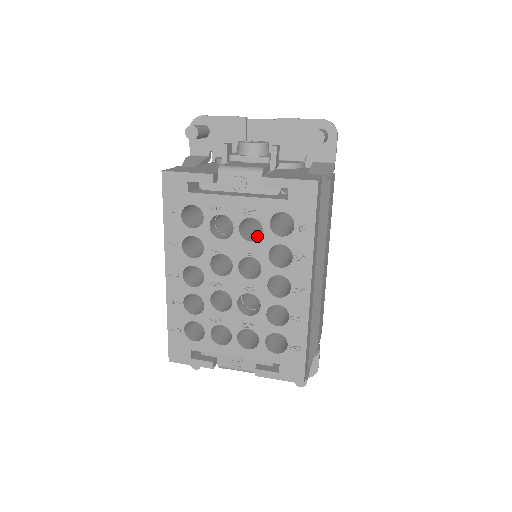
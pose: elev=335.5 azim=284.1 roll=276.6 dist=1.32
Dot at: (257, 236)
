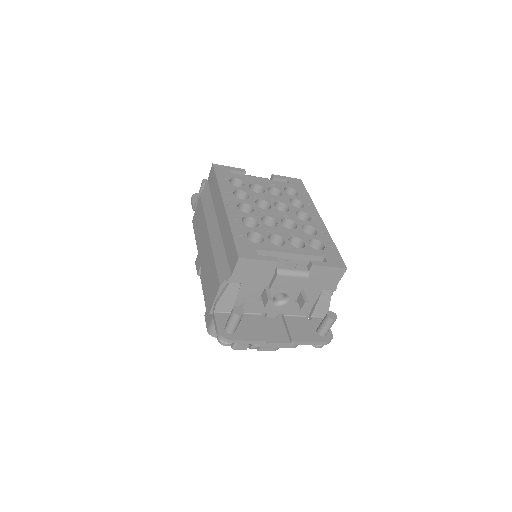
Dot at: occluded
